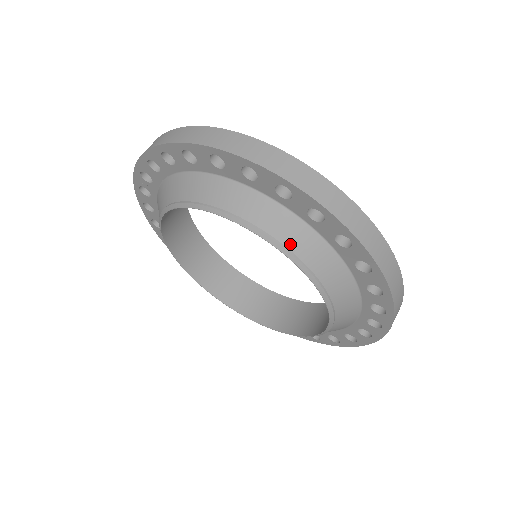
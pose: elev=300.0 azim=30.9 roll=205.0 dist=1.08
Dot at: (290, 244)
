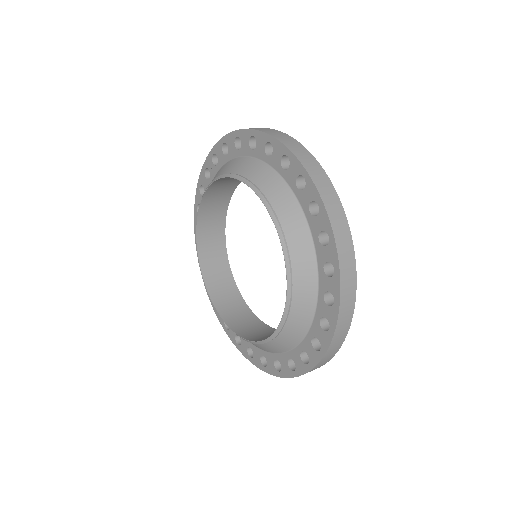
Dot at: (285, 226)
